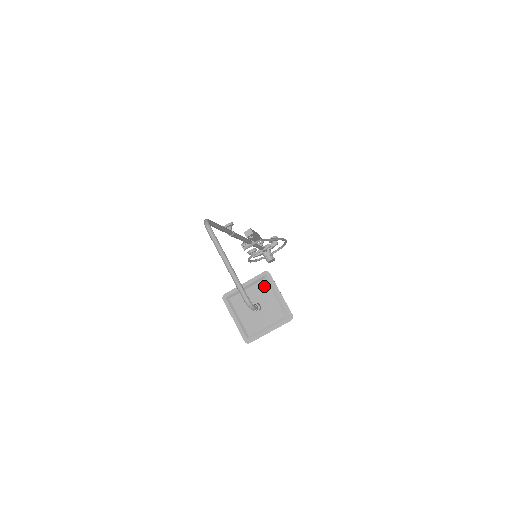
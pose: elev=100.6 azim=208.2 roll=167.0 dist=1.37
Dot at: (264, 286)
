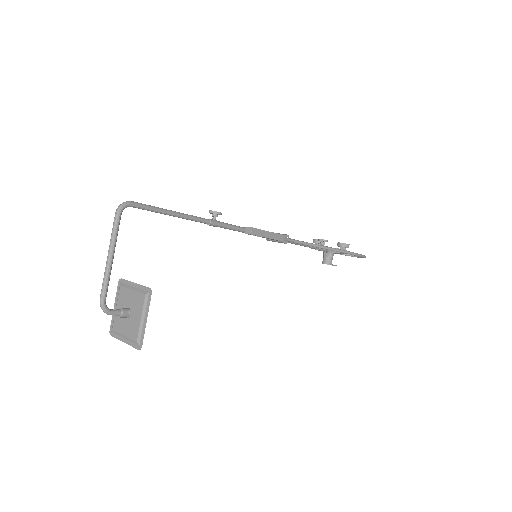
Dot at: (141, 300)
